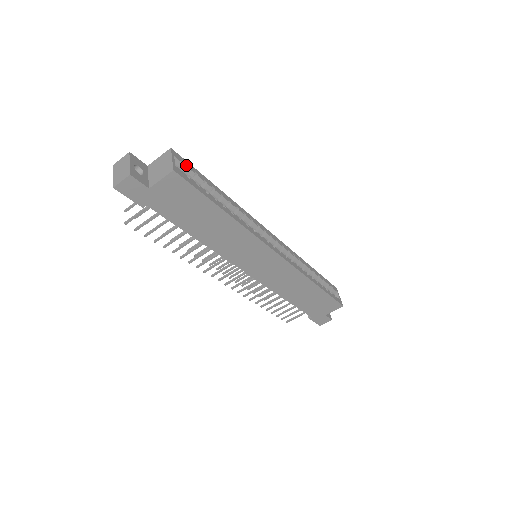
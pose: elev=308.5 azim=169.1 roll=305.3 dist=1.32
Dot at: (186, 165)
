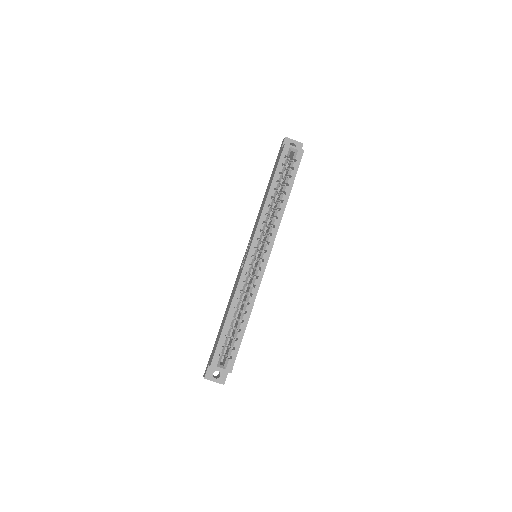
Dot at: occluded
